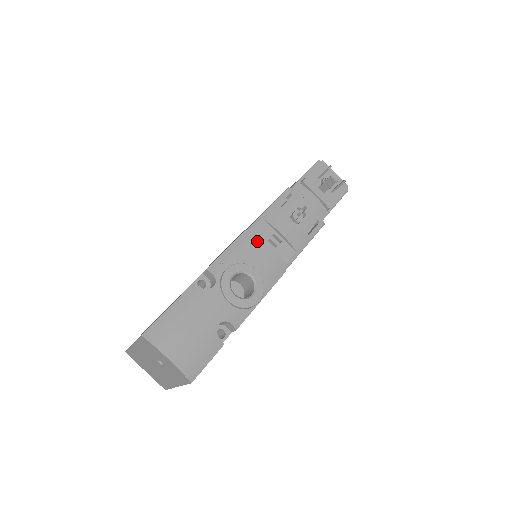
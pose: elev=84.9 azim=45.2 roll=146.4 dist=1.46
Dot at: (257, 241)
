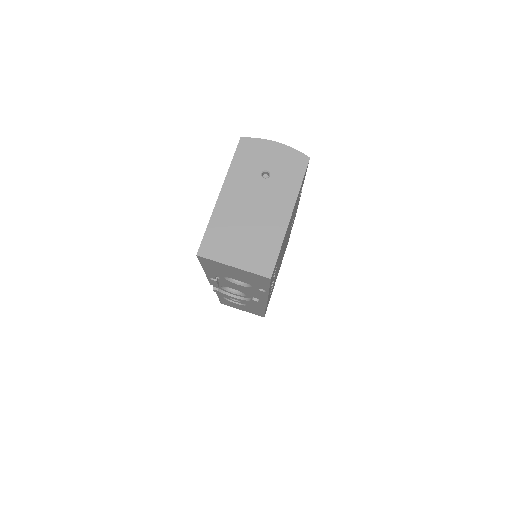
Dot at: occluded
